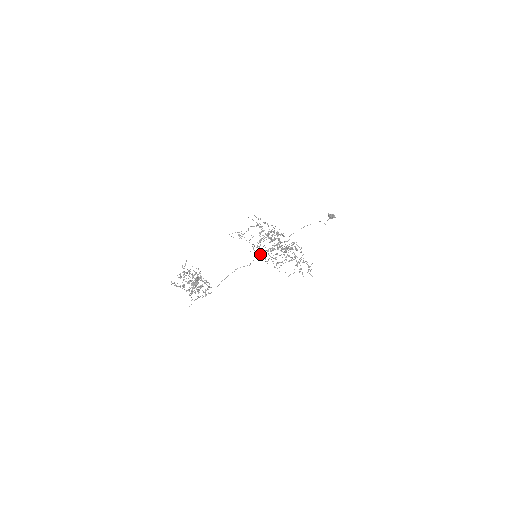
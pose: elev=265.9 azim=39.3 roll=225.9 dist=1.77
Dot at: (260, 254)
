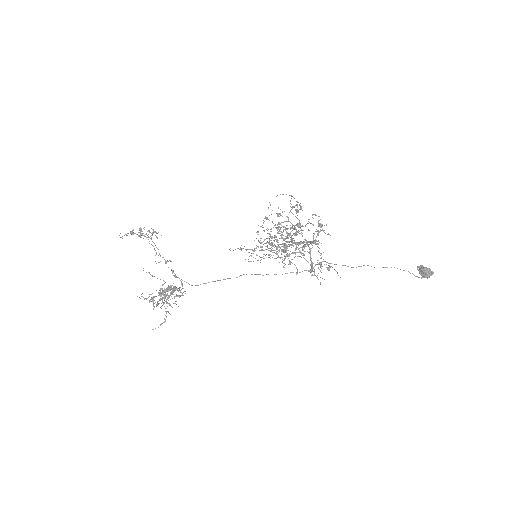
Dot at: (274, 274)
